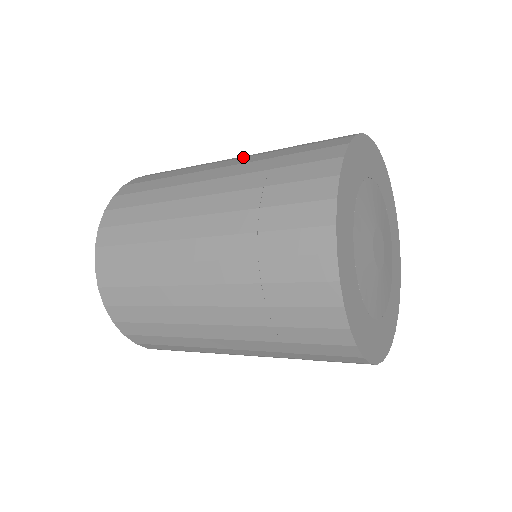
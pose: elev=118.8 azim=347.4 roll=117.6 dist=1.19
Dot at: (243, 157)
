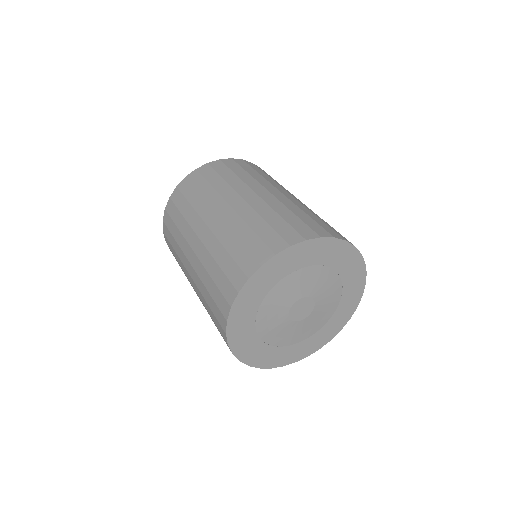
Dot at: (211, 231)
